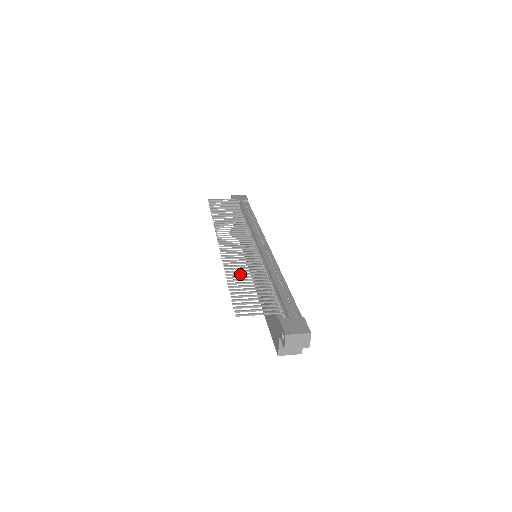
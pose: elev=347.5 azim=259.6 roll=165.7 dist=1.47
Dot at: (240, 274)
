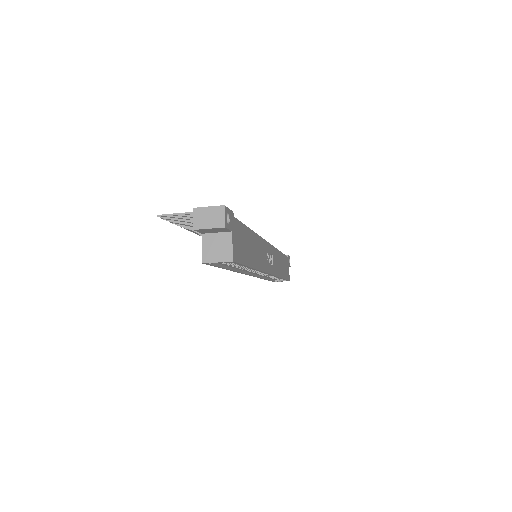
Dot at: occluded
